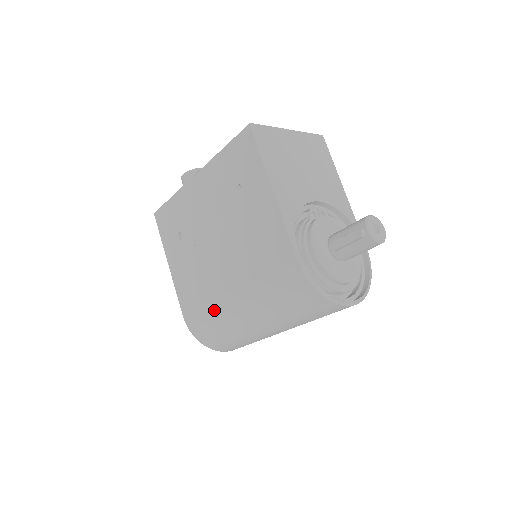
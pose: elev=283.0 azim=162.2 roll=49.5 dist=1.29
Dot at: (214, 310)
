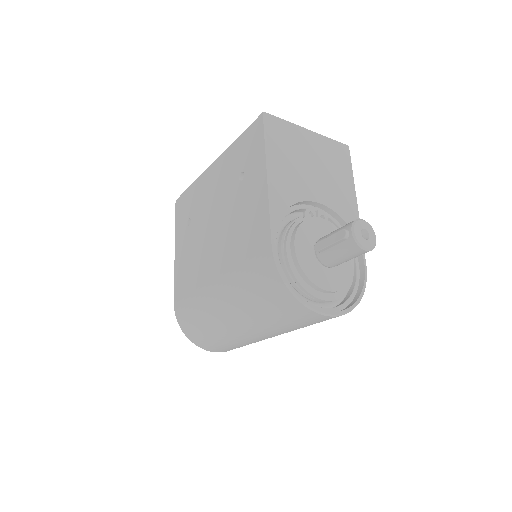
Dot at: (198, 298)
